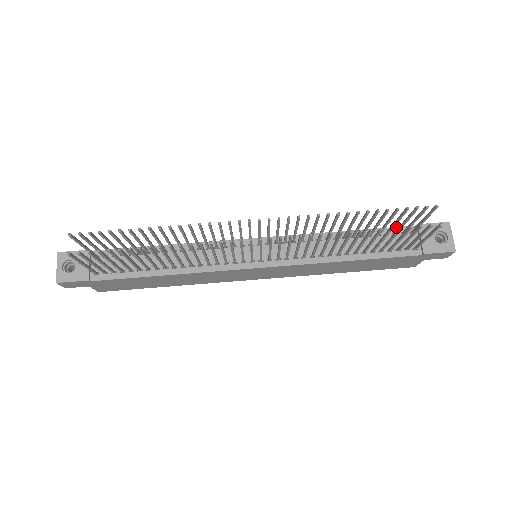
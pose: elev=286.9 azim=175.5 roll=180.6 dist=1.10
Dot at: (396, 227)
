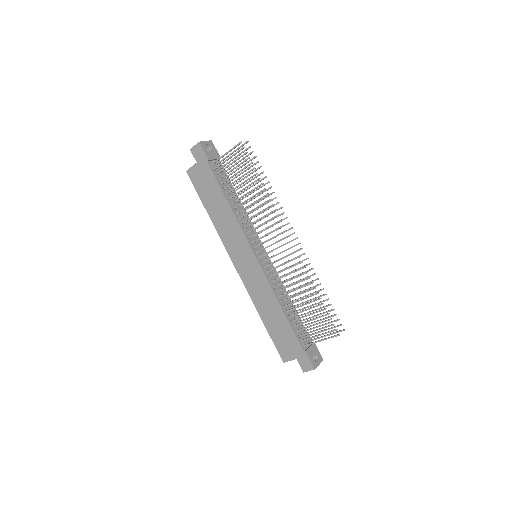
Dot at: occluded
